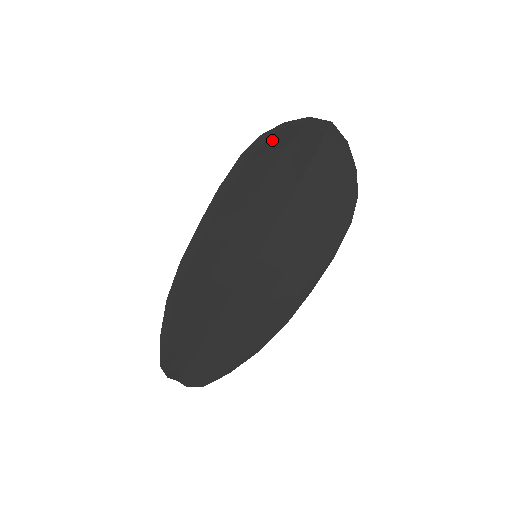
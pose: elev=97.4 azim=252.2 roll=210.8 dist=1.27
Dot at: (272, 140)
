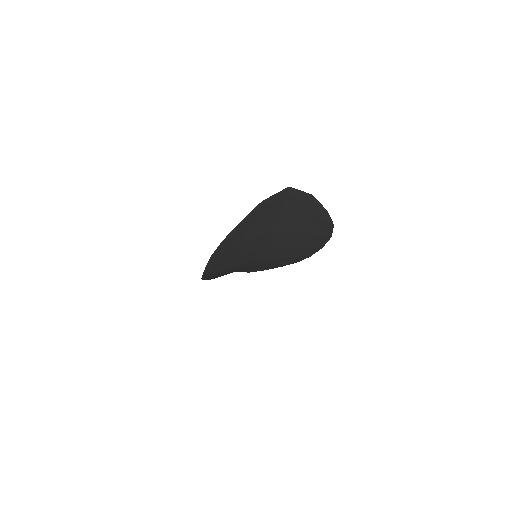
Dot at: (234, 236)
